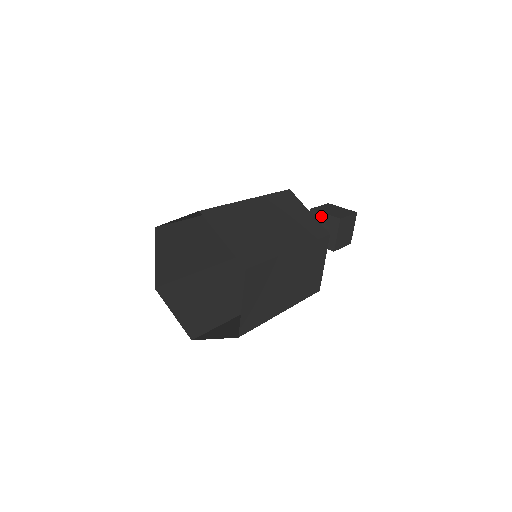
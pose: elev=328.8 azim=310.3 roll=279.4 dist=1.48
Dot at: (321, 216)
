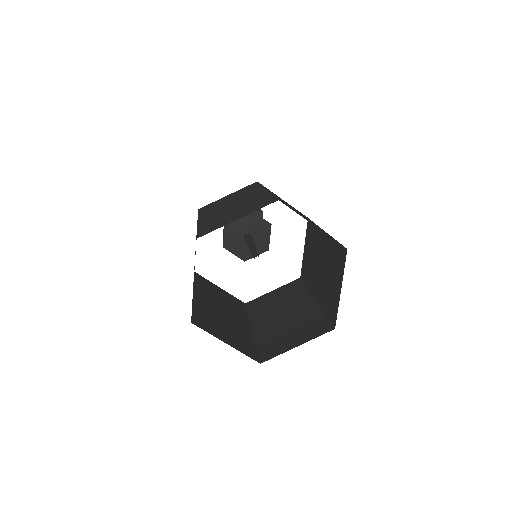
Dot at: occluded
